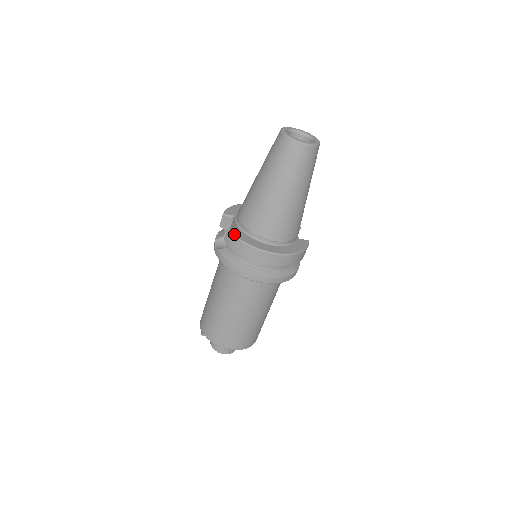
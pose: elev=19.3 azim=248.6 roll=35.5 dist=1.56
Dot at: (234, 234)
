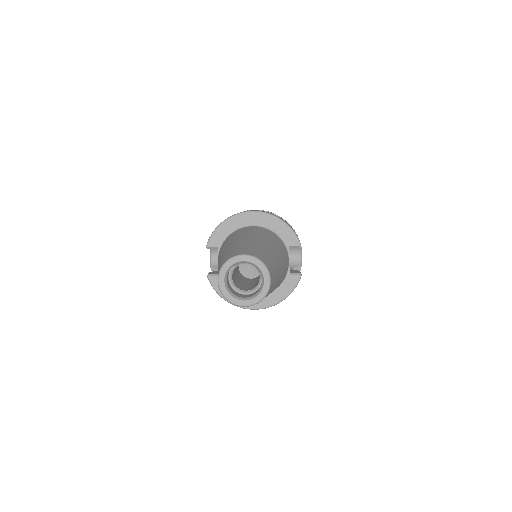
Dot at: (212, 286)
